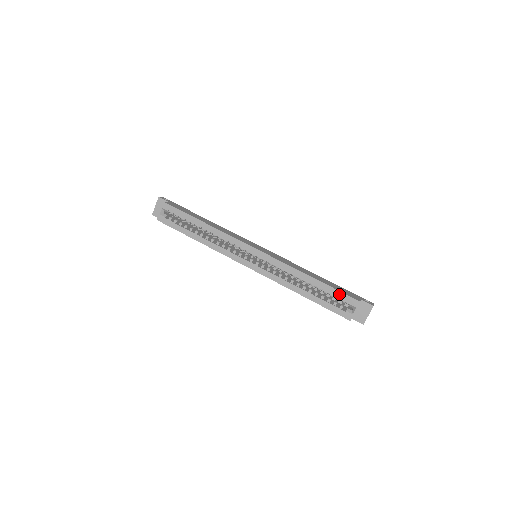
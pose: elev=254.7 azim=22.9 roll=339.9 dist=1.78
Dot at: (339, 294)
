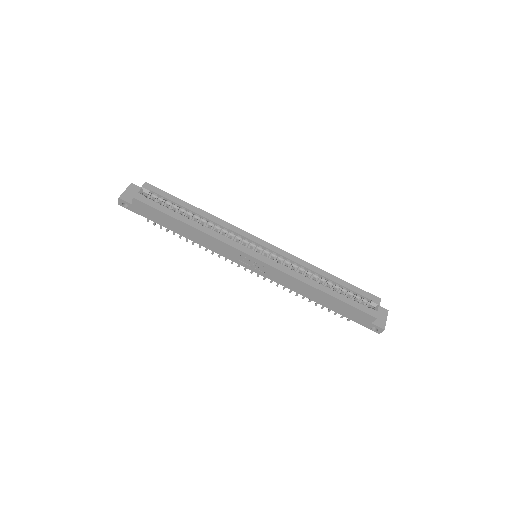
Dot at: (359, 291)
